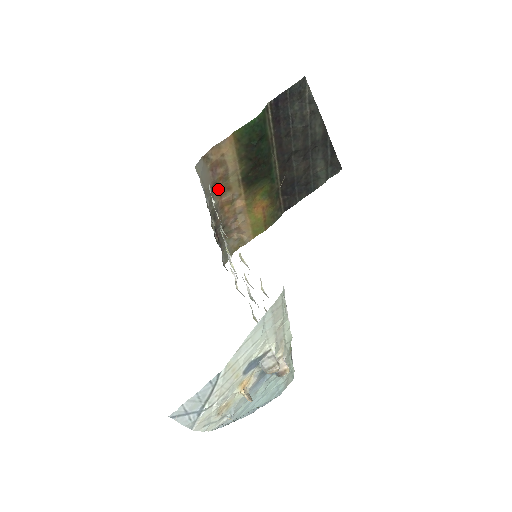
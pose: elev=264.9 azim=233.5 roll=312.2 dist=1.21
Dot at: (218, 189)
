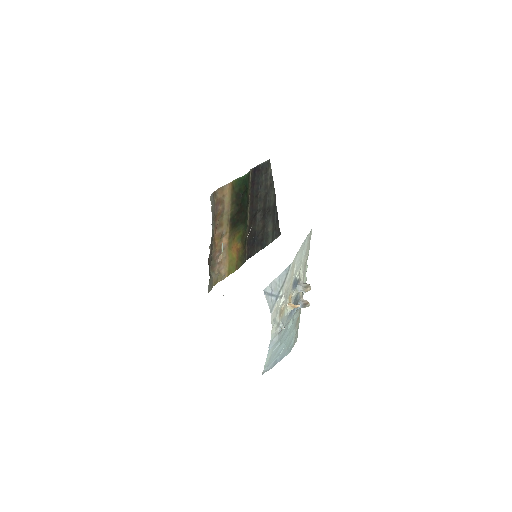
Dot at: (216, 223)
